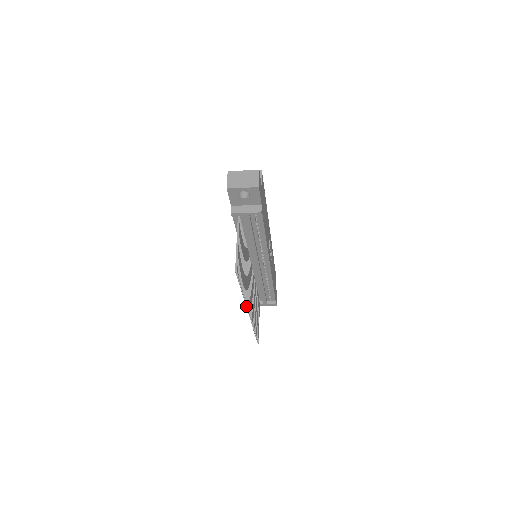
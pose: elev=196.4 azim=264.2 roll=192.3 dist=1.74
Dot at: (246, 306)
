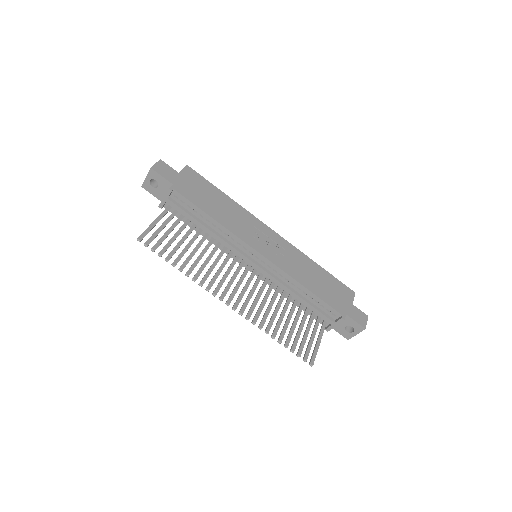
Dot at: (206, 290)
